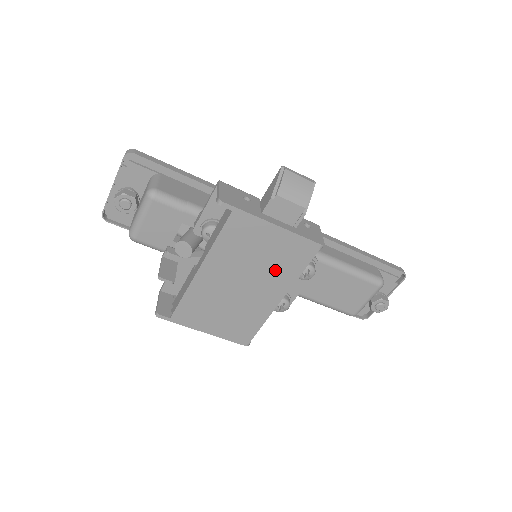
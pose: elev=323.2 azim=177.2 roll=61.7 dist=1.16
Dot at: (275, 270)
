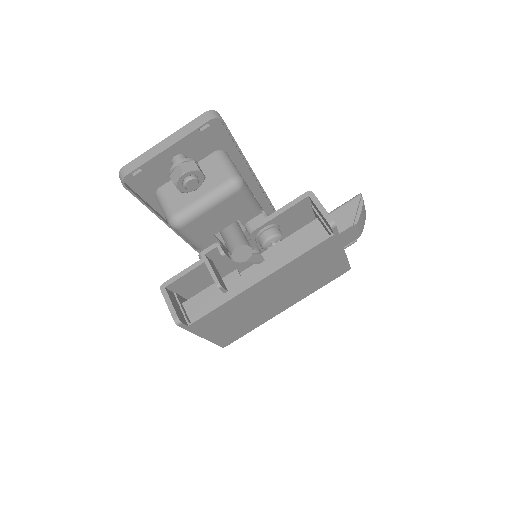
Dot at: (307, 285)
